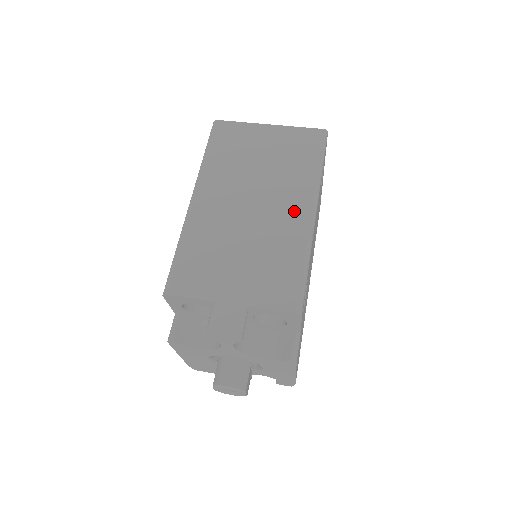
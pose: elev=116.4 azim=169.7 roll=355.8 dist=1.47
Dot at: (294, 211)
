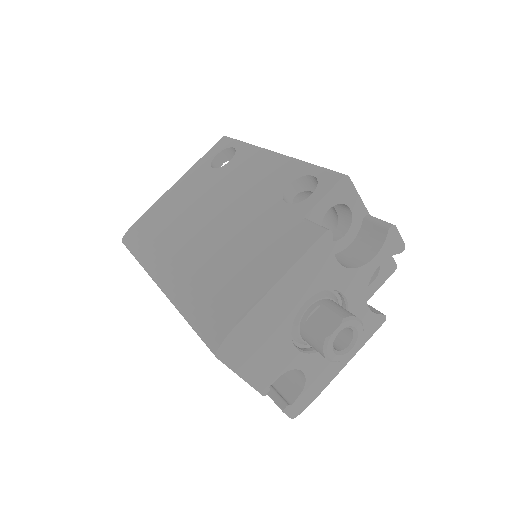
Dot at: occluded
